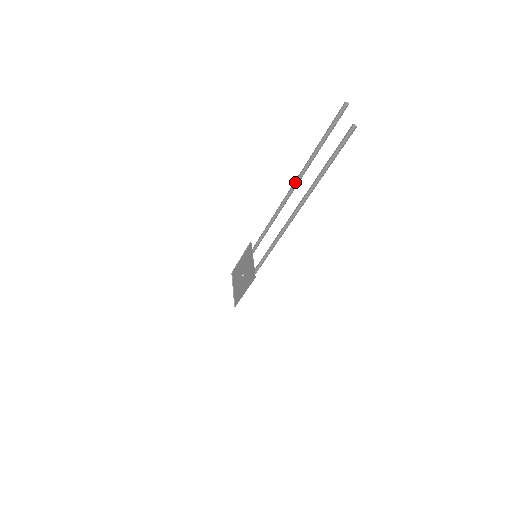
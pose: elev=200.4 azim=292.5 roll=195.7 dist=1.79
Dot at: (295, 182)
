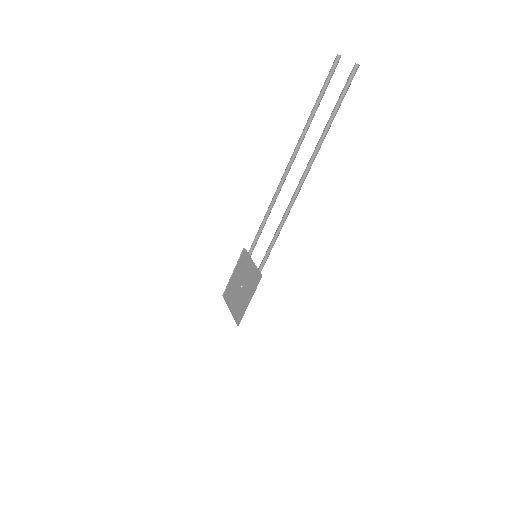
Dot at: (293, 155)
